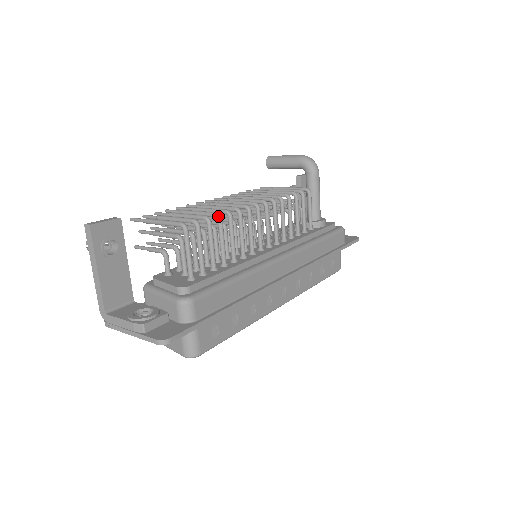
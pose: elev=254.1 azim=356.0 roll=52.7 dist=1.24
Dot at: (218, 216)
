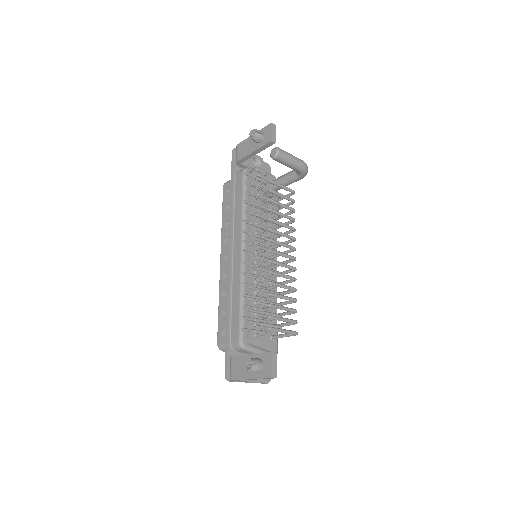
Dot at: occluded
